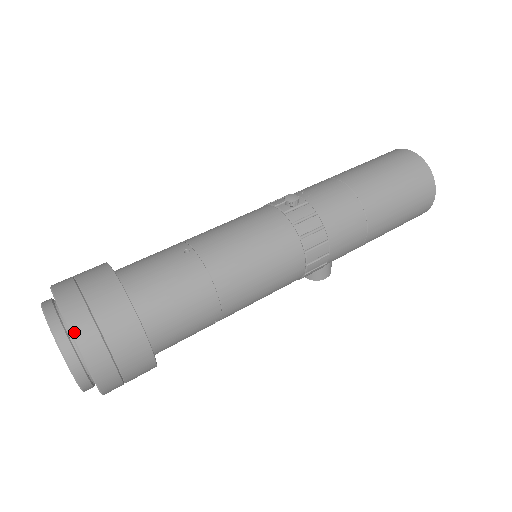
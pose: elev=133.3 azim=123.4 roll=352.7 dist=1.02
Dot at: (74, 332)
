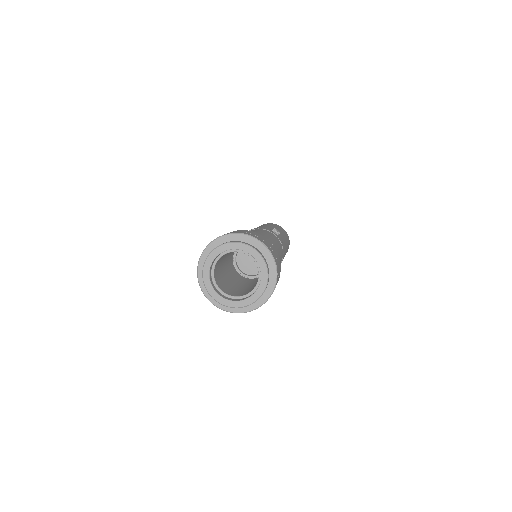
Dot at: (277, 265)
